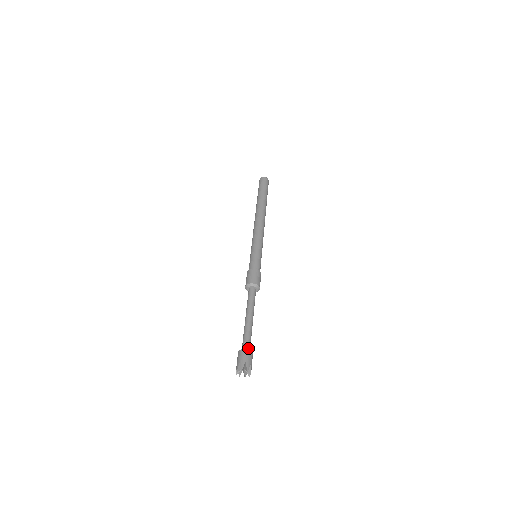
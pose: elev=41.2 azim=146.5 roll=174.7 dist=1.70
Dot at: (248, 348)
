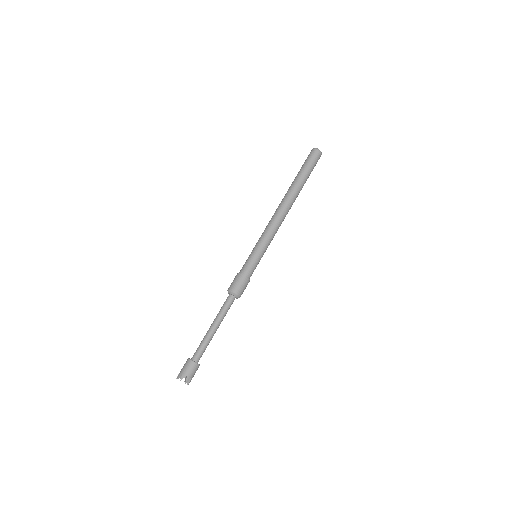
Dot at: (195, 358)
